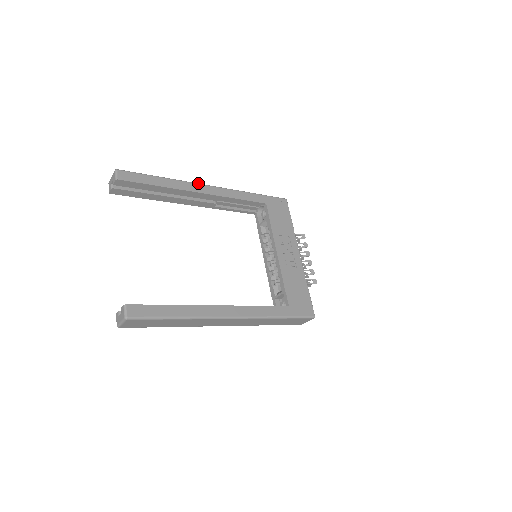
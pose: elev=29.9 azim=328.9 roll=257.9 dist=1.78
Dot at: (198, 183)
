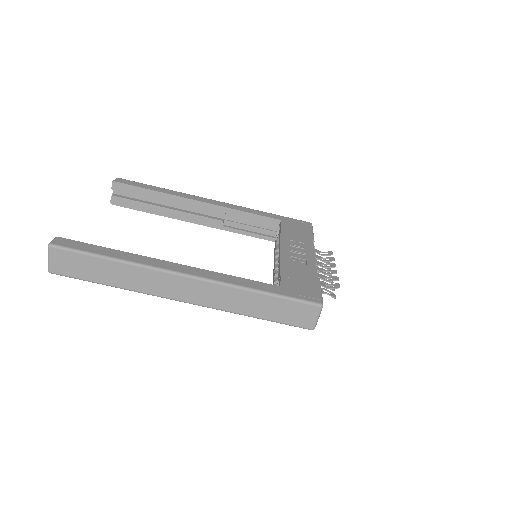
Dot at: (201, 197)
